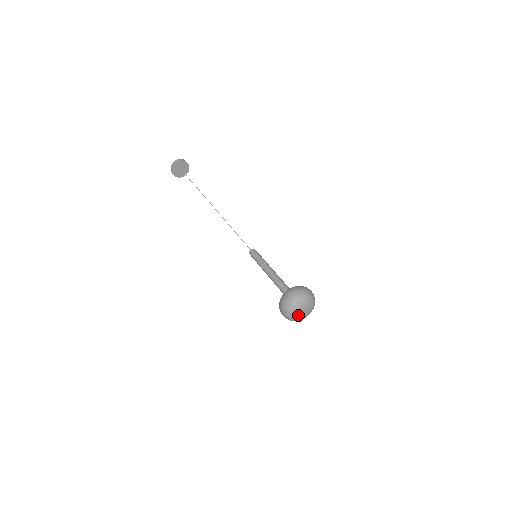
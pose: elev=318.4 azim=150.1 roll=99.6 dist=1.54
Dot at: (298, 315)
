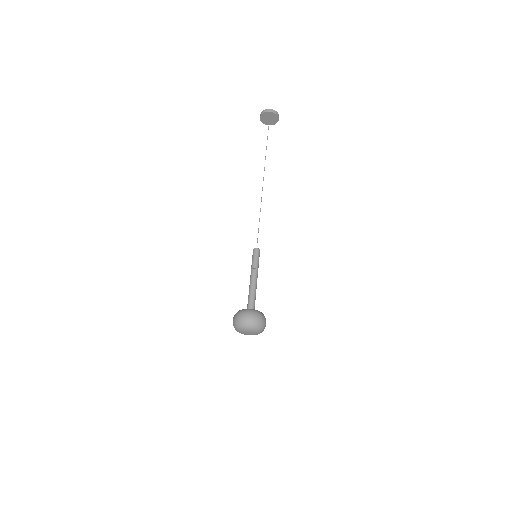
Dot at: (245, 334)
